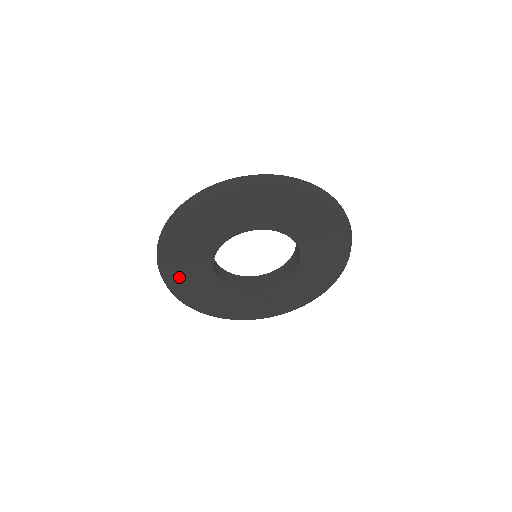
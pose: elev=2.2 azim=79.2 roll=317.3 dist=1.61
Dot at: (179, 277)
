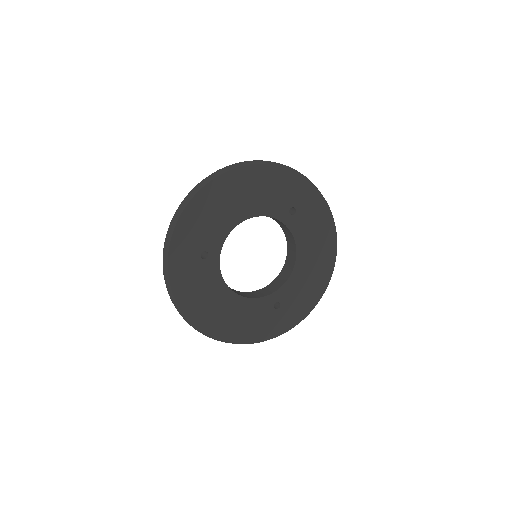
Dot at: (187, 285)
